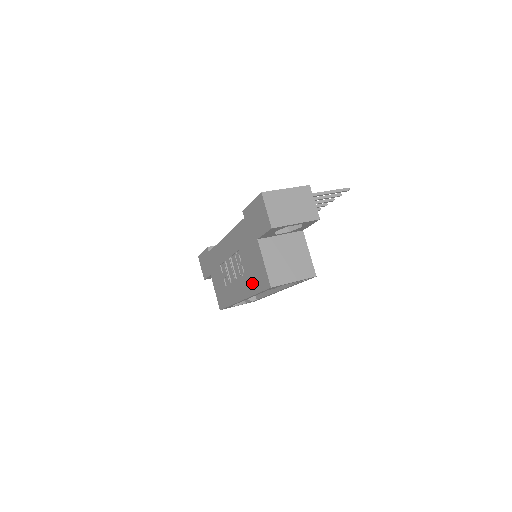
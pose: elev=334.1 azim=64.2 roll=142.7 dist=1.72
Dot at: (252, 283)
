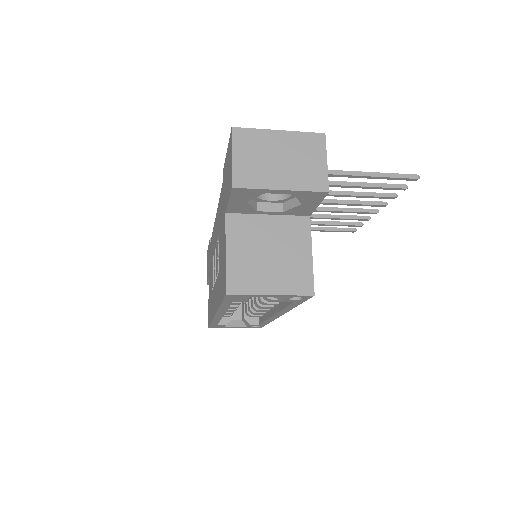
Dot at: (219, 287)
